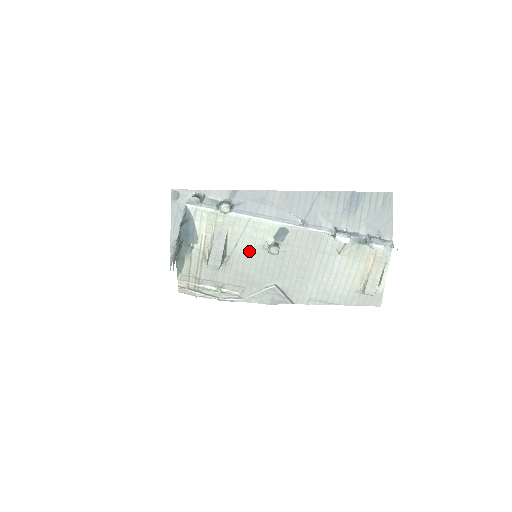
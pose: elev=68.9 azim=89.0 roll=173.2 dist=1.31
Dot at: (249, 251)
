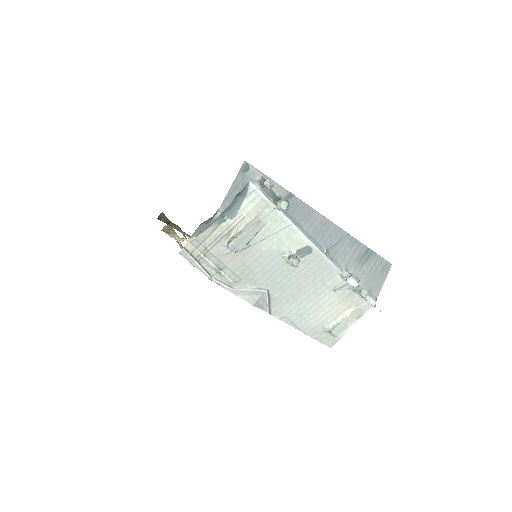
Dot at: (269, 251)
